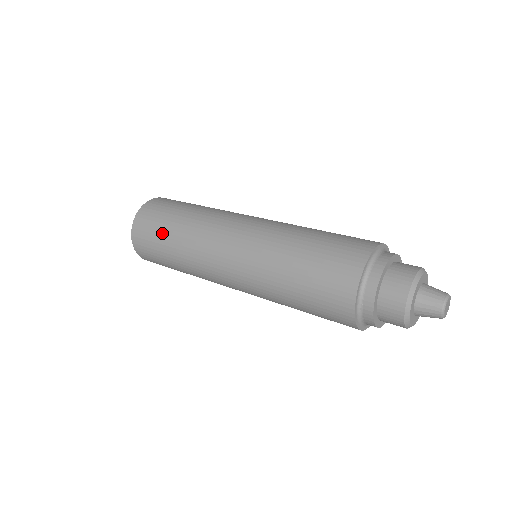
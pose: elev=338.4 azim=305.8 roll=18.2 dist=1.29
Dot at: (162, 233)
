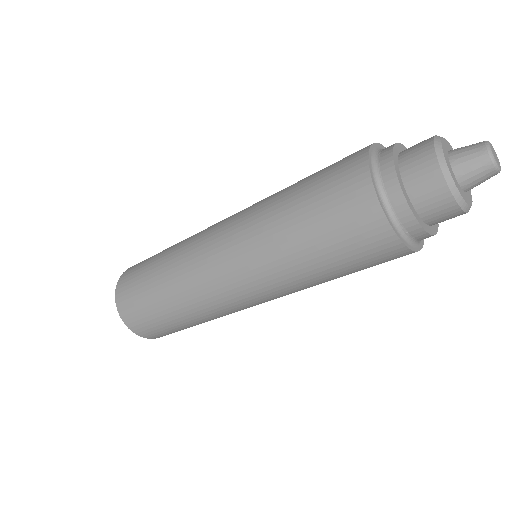
Dot at: occluded
